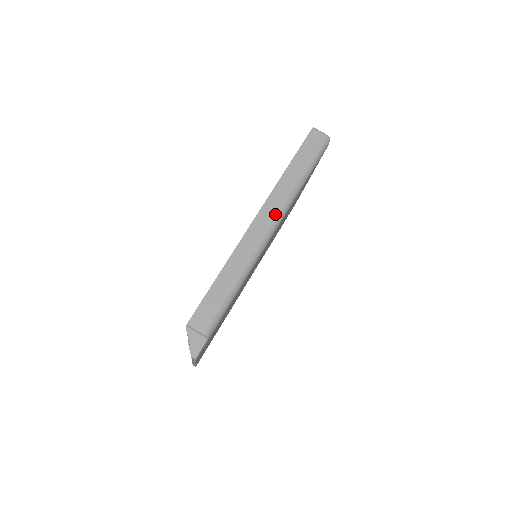
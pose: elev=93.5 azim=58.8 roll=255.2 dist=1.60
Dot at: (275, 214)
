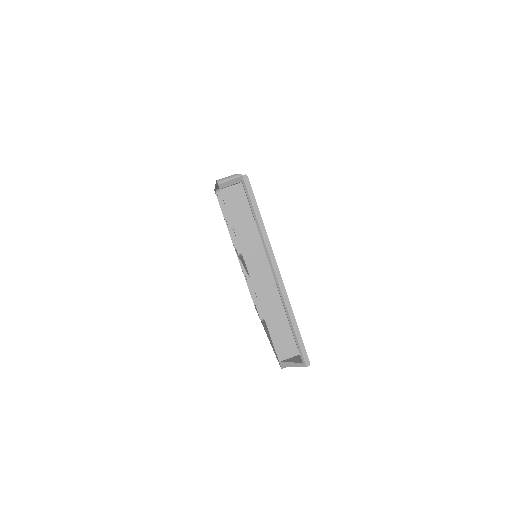
Dot at: occluded
